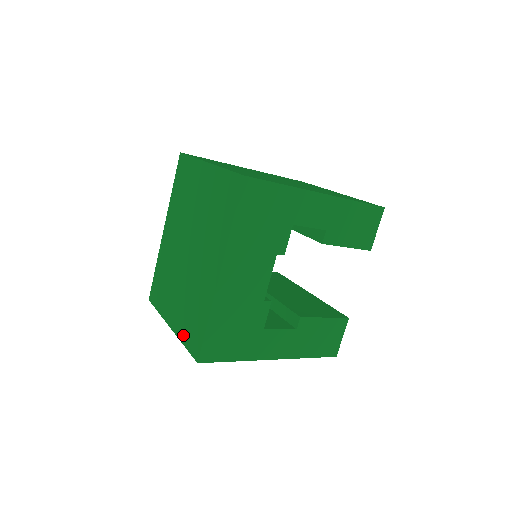
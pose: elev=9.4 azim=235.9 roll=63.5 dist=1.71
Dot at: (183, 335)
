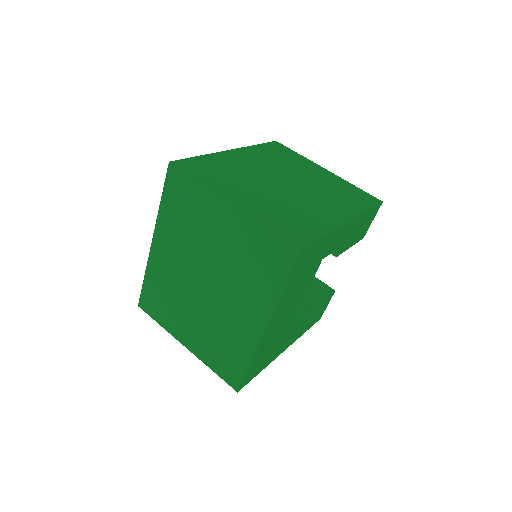
Dot at: (210, 362)
